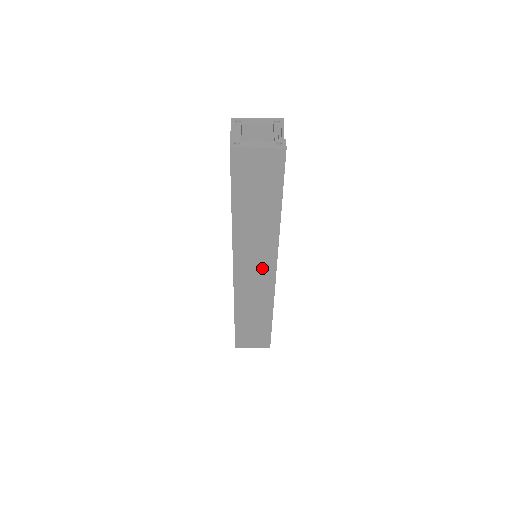
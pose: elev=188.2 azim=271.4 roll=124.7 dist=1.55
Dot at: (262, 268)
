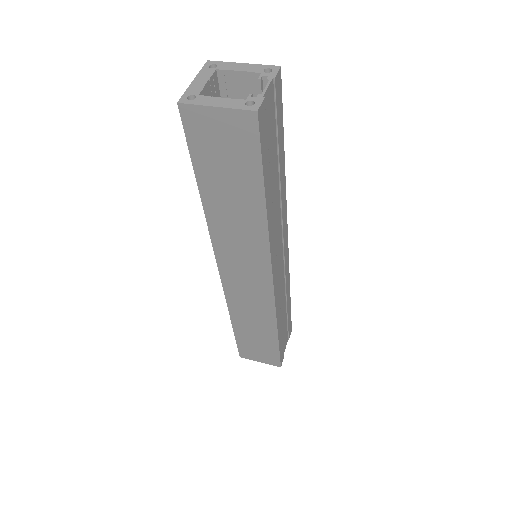
Dot at: (254, 275)
